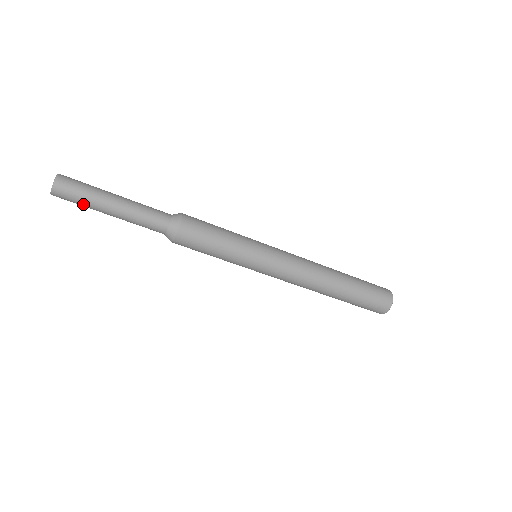
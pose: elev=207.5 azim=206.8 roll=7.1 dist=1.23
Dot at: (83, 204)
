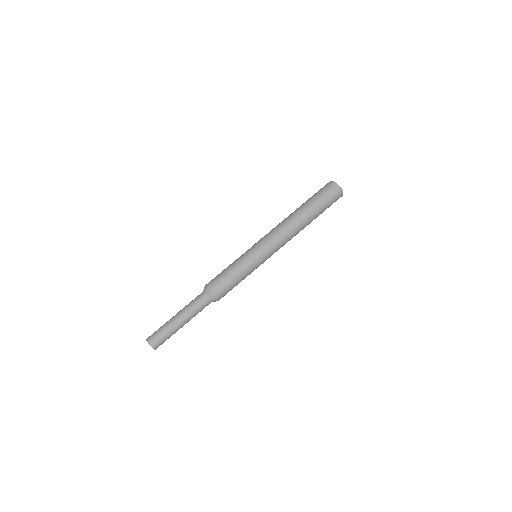
Dot at: occluded
